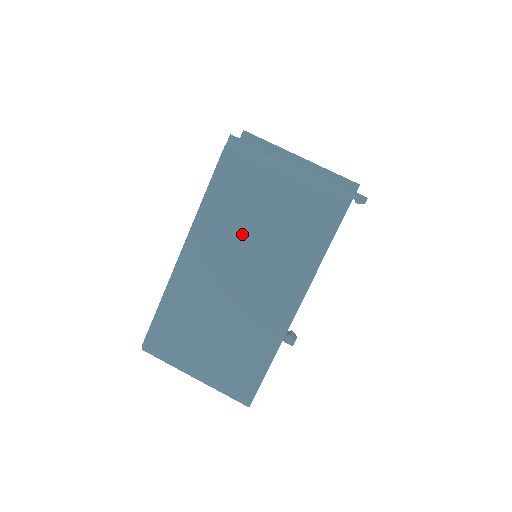
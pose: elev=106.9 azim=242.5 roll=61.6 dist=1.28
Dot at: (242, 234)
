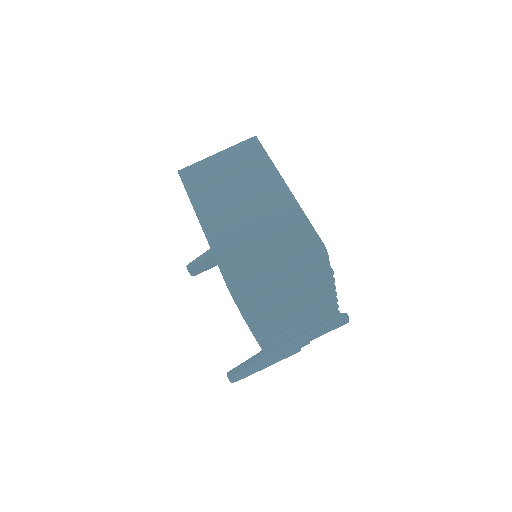
Dot at: (223, 188)
